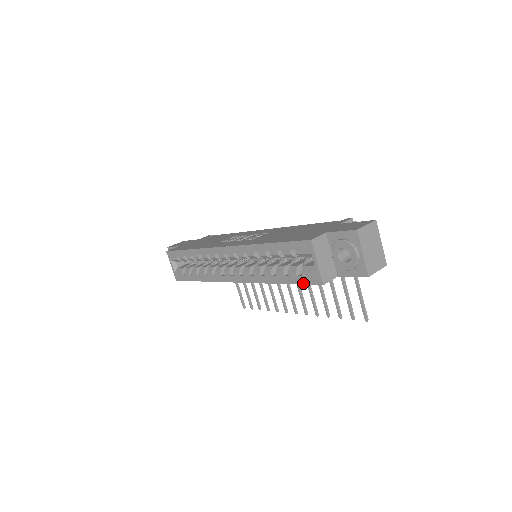
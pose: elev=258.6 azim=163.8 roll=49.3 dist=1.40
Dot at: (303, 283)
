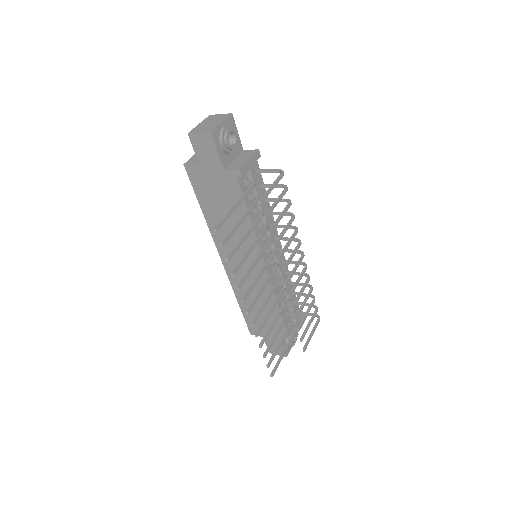
Dot at: (192, 184)
